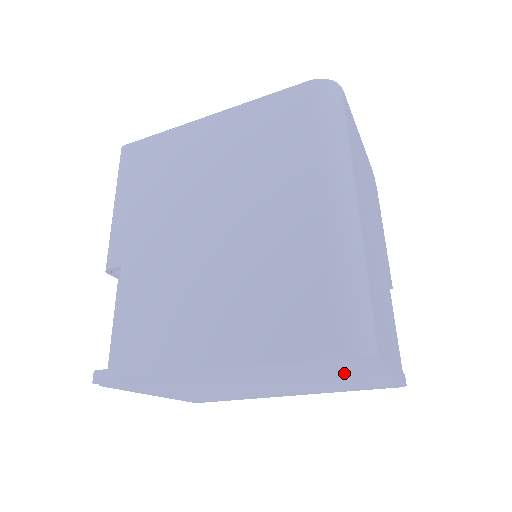
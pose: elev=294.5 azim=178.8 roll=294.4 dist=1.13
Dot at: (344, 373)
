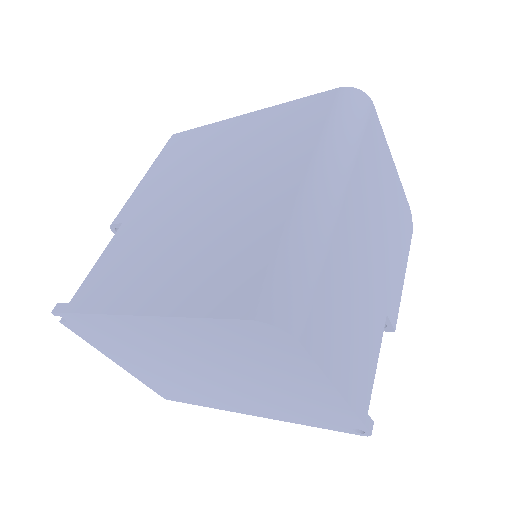
Dot at: (280, 371)
